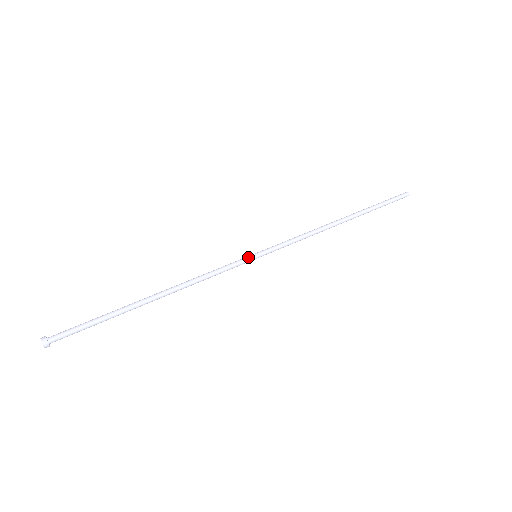
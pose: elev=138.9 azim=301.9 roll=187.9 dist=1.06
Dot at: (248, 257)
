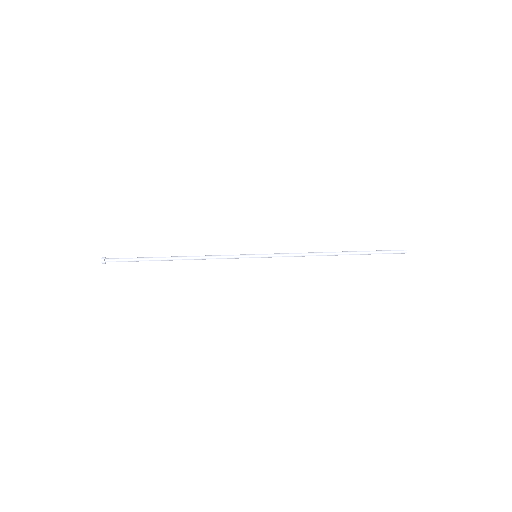
Dot at: (249, 255)
